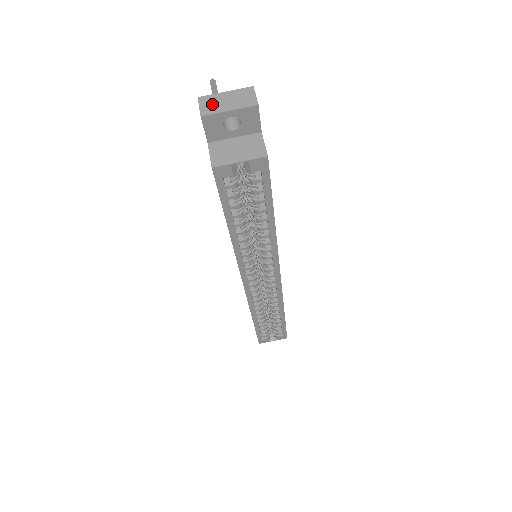
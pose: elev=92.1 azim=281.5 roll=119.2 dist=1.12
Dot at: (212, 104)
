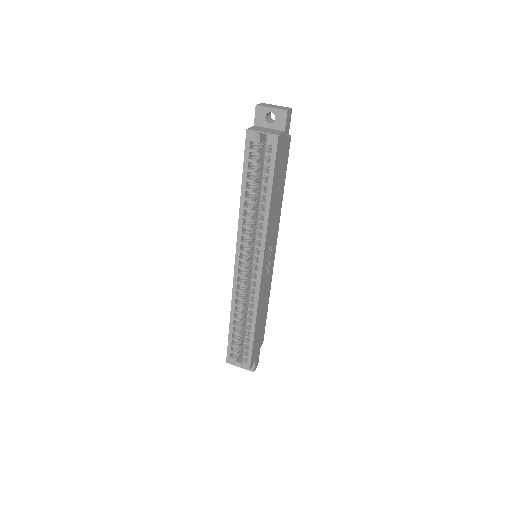
Dot at: (266, 105)
